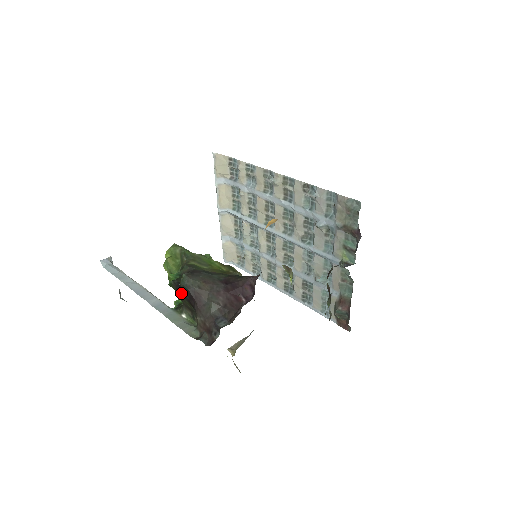
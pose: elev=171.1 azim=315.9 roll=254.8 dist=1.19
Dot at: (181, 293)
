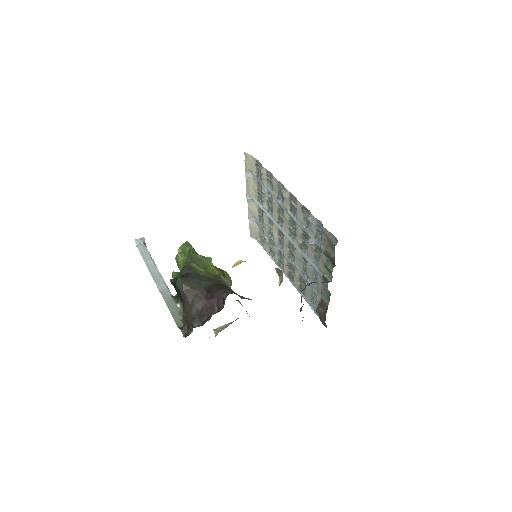
Dot at: (176, 291)
